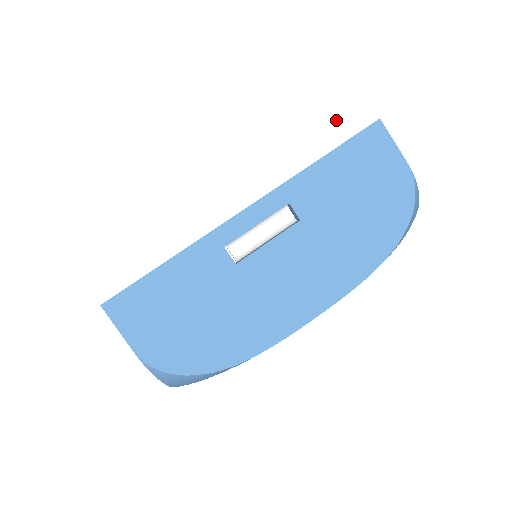
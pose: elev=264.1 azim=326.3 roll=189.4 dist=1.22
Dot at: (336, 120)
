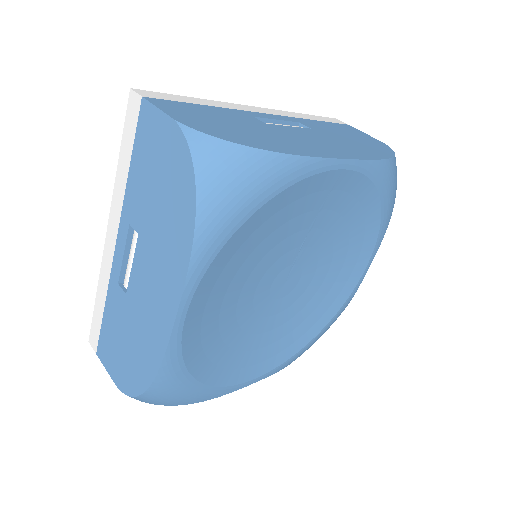
Dot at: (319, 116)
